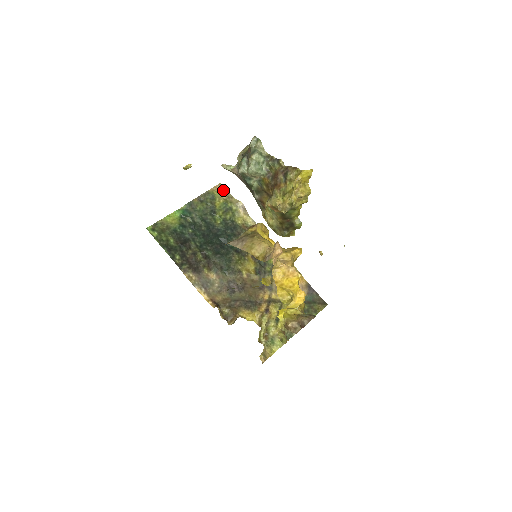
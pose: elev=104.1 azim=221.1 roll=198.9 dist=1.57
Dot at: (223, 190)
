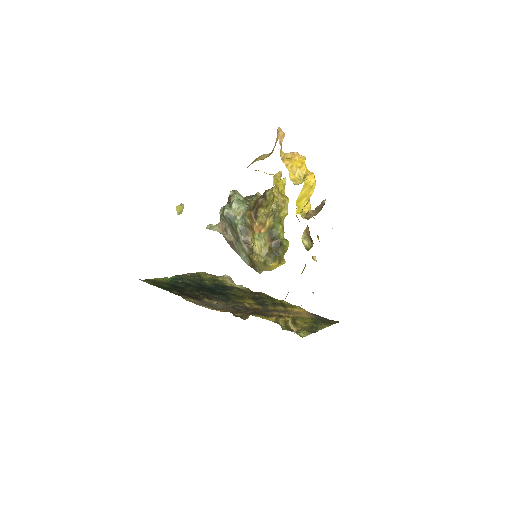
Dot at: (206, 274)
